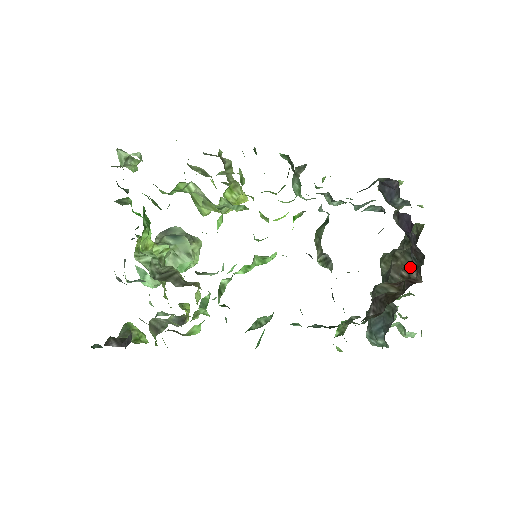
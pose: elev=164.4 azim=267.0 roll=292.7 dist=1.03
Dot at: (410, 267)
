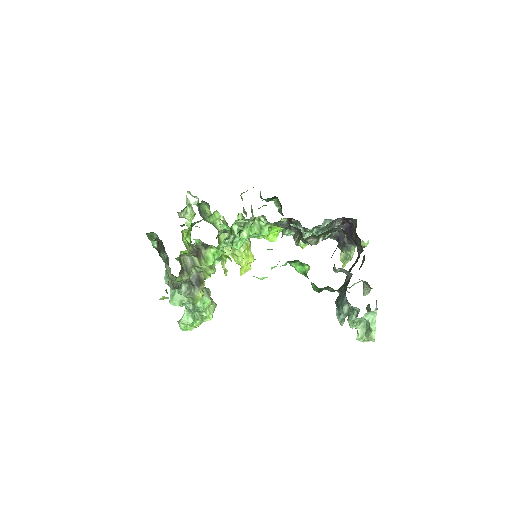
Dot at: occluded
